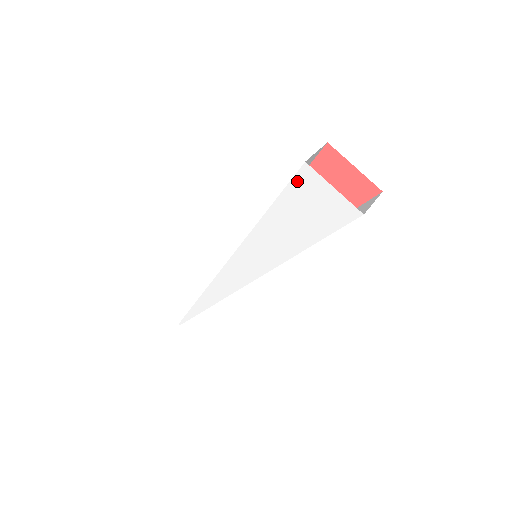
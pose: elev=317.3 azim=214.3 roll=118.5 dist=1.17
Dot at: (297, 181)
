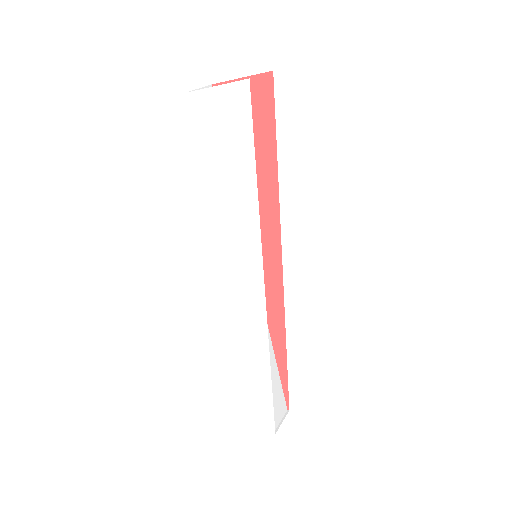
Dot at: (196, 118)
